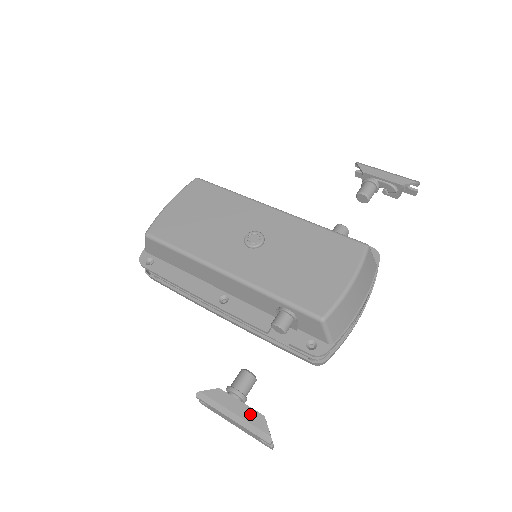
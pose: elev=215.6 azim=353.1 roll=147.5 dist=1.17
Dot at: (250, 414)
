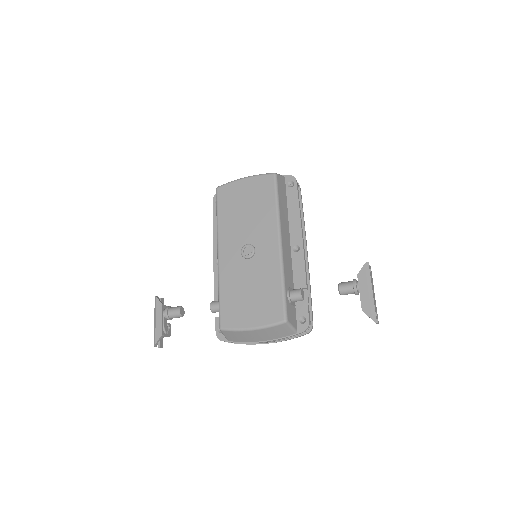
Dot at: (159, 328)
